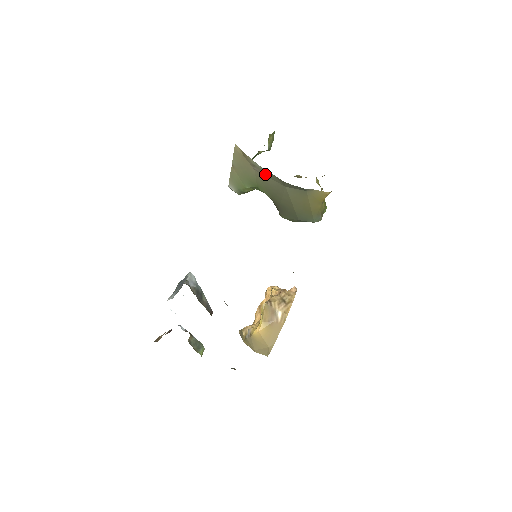
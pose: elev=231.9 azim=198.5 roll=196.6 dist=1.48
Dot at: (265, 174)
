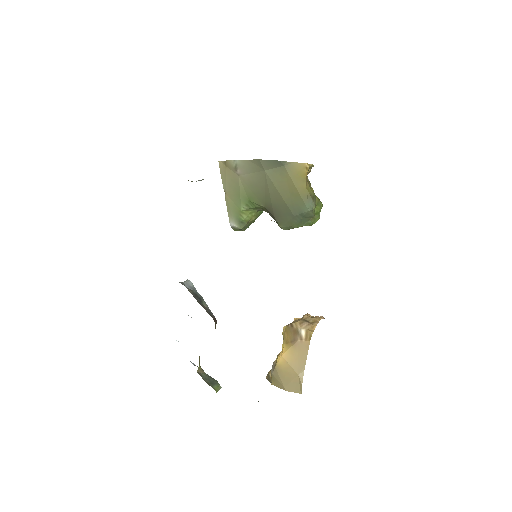
Dot at: (246, 171)
